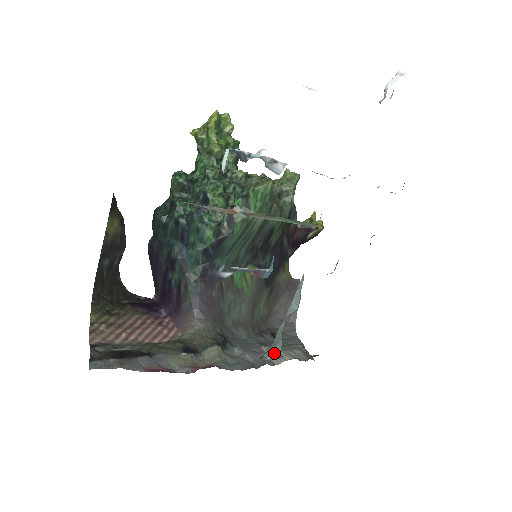
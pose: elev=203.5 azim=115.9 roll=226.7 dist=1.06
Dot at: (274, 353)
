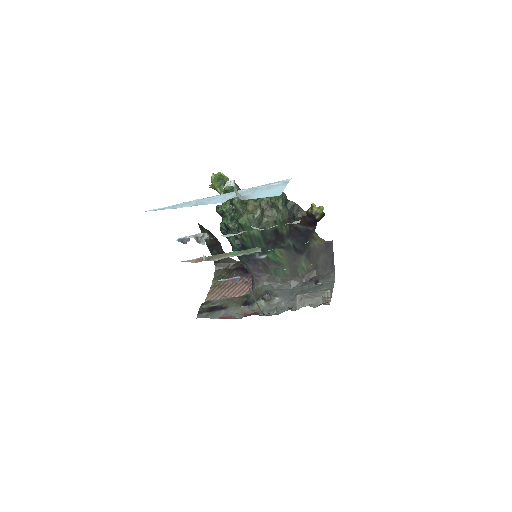
Dot at: (276, 310)
